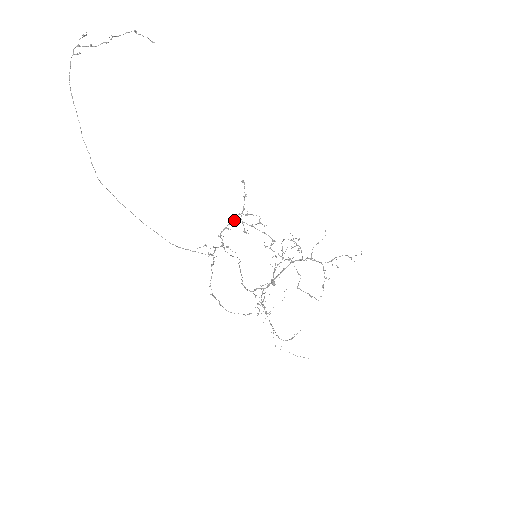
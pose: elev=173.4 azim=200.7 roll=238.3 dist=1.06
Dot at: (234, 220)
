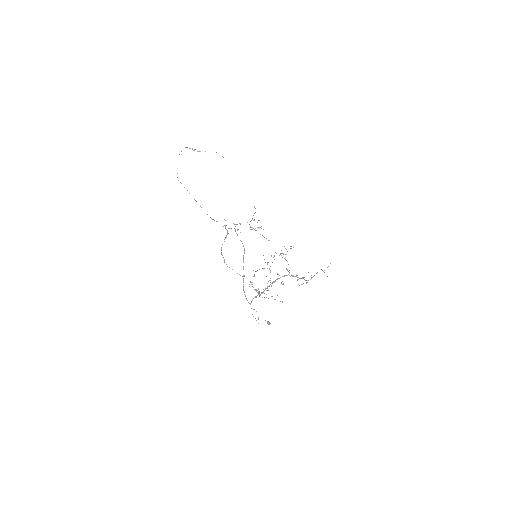
Dot at: occluded
